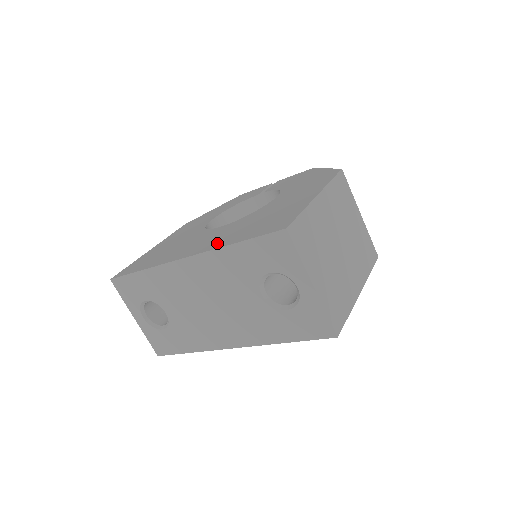
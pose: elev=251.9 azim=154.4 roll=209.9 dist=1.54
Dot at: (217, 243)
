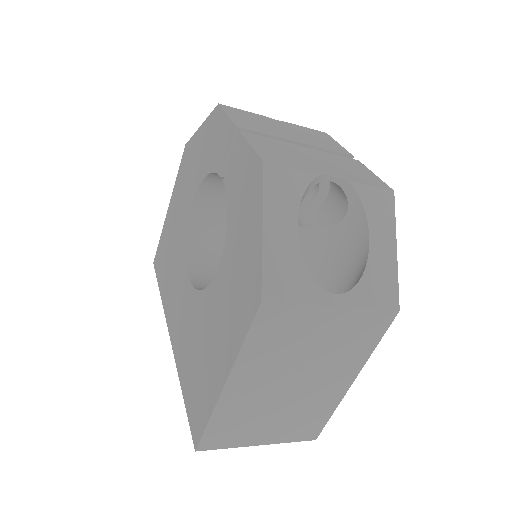
Dot at: (179, 353)
